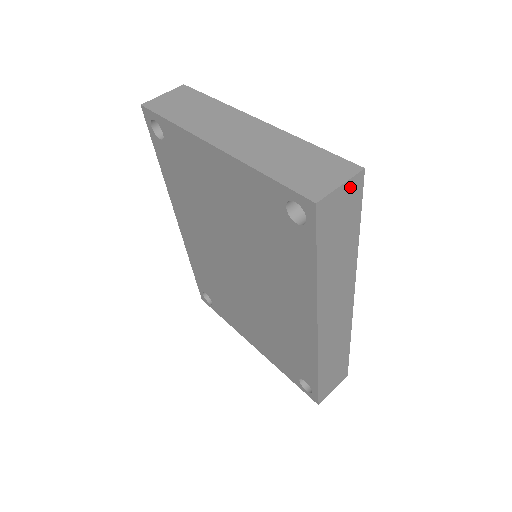
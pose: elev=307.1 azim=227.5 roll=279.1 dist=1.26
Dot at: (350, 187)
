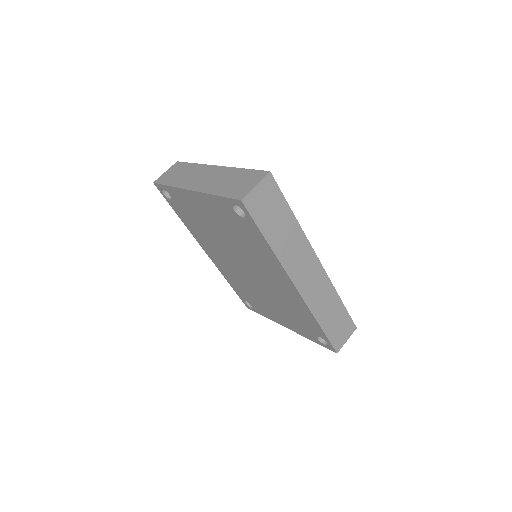
Dot at: (264, 185)
